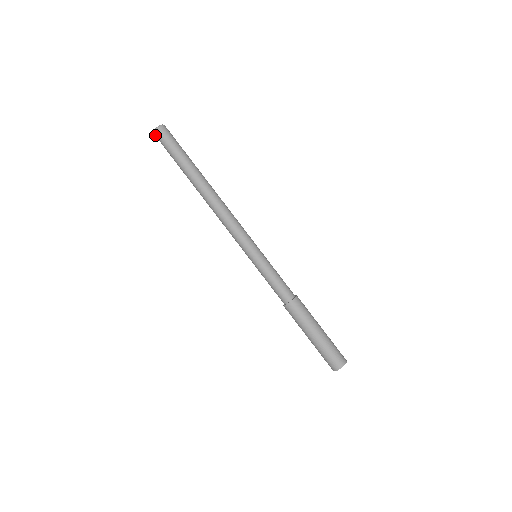
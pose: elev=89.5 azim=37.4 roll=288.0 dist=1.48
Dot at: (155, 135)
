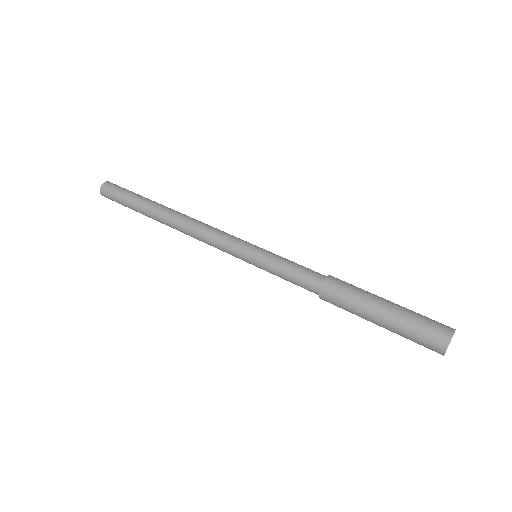
Dot at: (102, 190)
